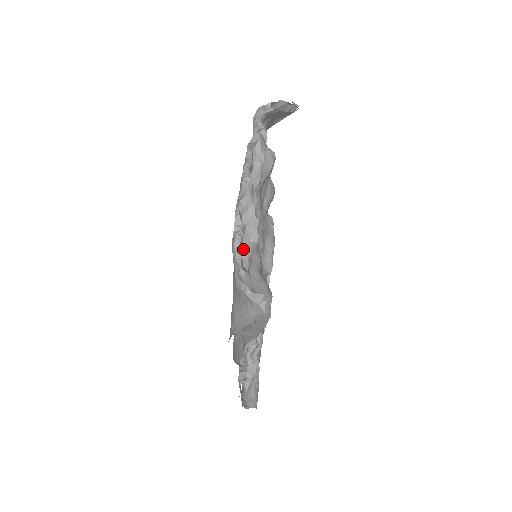
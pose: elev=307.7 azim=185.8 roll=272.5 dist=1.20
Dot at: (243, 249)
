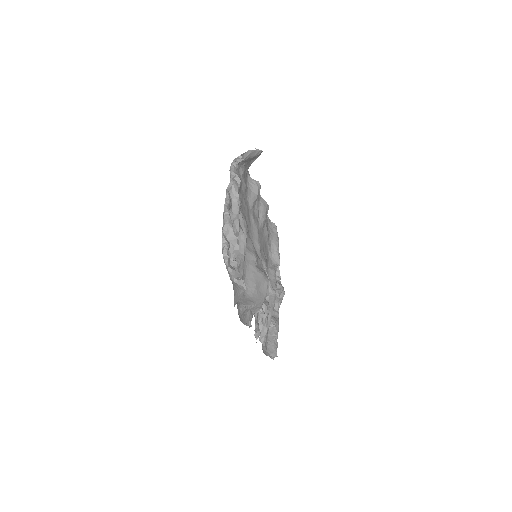
Dot at: (231, 256)
